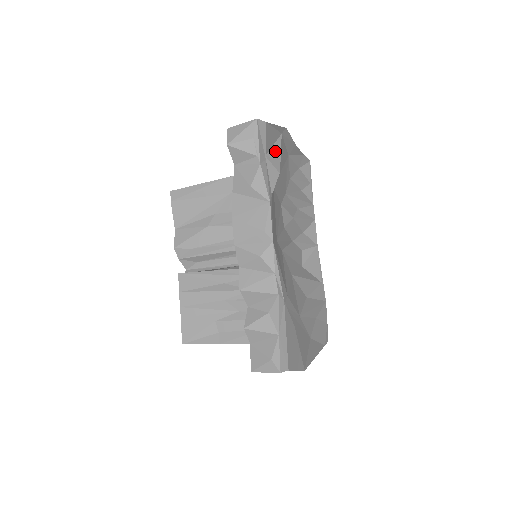
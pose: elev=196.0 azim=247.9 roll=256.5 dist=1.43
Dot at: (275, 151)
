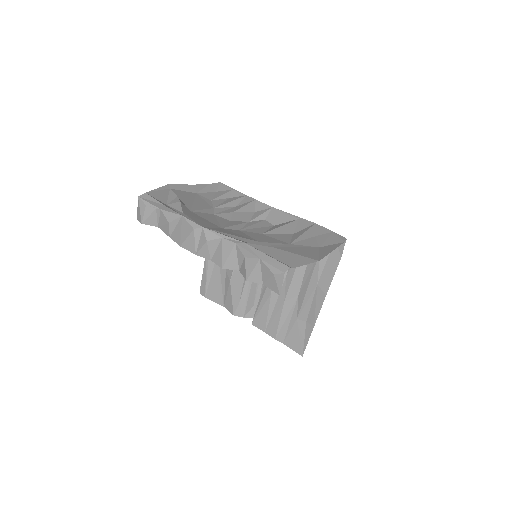
Dot at: (171, 198)
